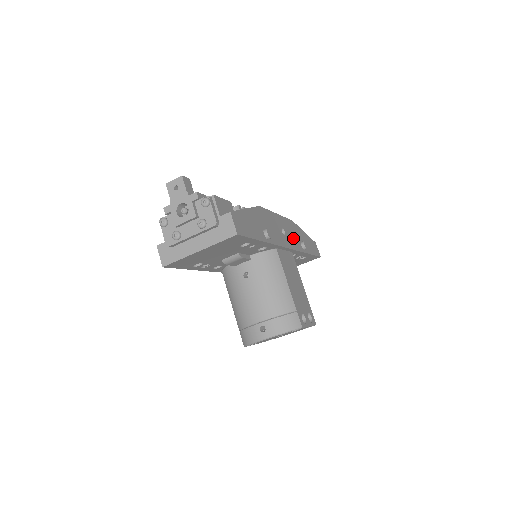
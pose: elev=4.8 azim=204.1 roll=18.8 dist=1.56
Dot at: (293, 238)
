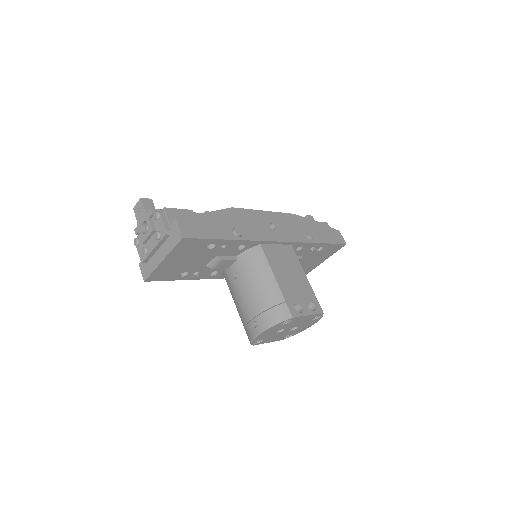
Dot at: (291, 231)
